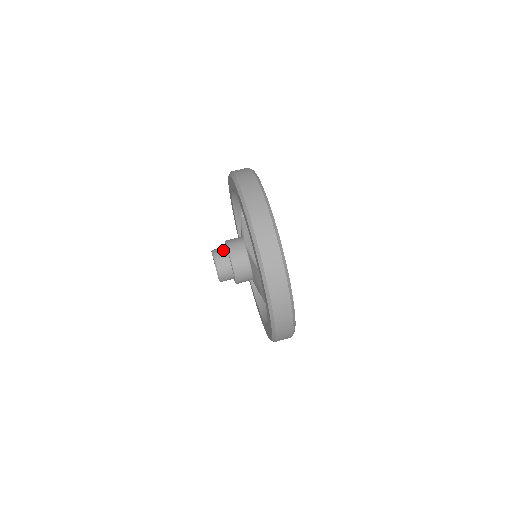
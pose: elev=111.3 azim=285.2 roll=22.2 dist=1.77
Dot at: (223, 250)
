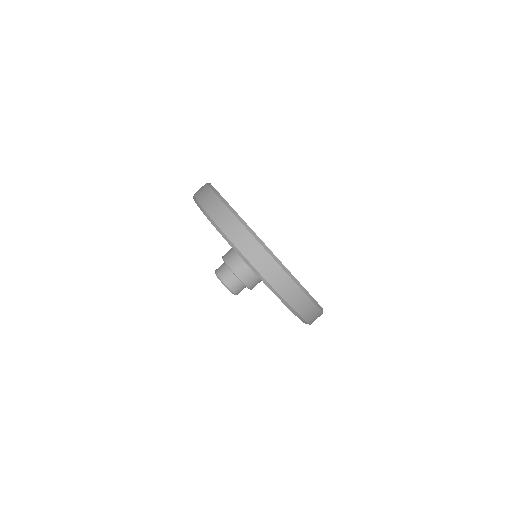
Dot at: (232, 277)
